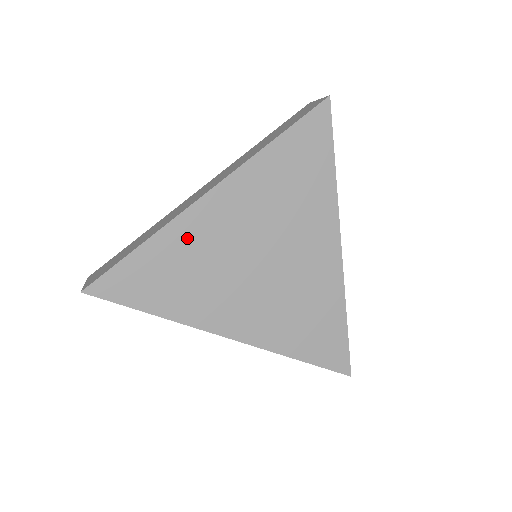
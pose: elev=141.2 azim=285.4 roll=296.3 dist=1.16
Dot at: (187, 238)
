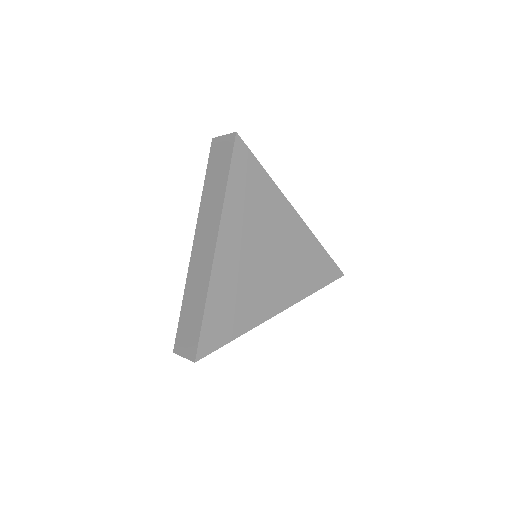
Dot at: (224, 281)
